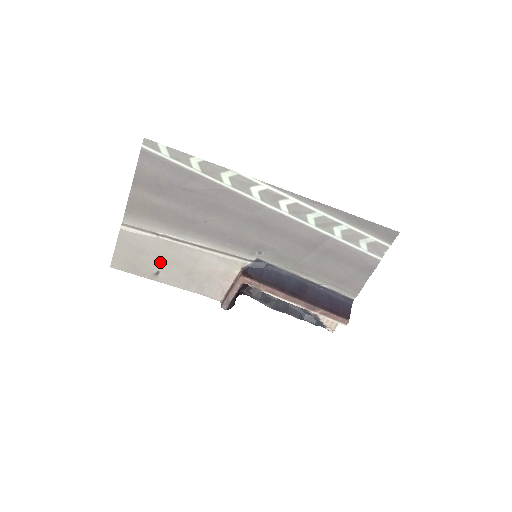
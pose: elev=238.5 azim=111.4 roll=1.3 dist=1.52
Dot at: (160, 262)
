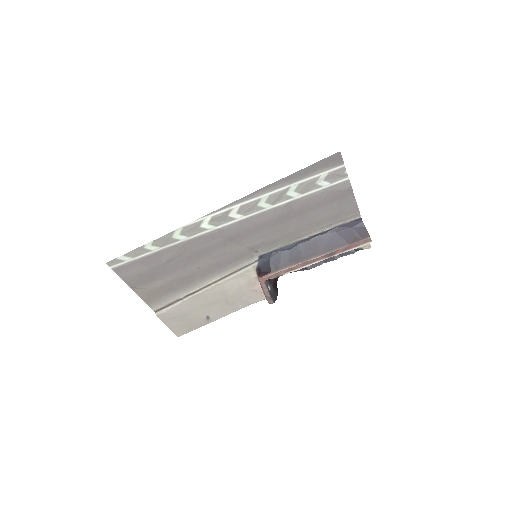
Dot at: (202, 311)
